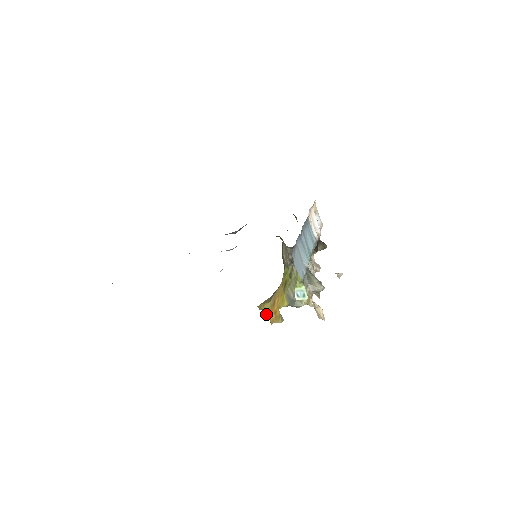
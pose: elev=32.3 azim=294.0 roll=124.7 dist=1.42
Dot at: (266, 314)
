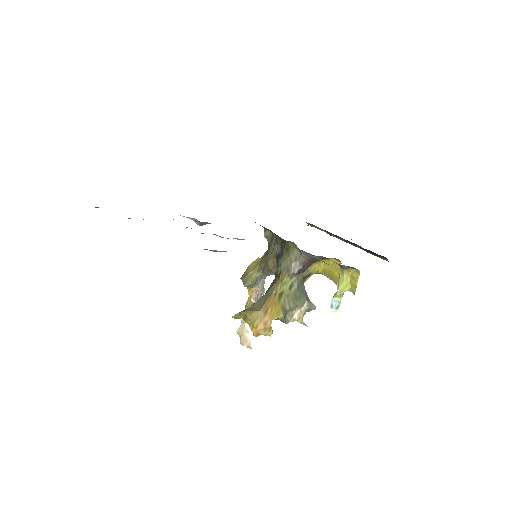
Dot at: (250, 324)
